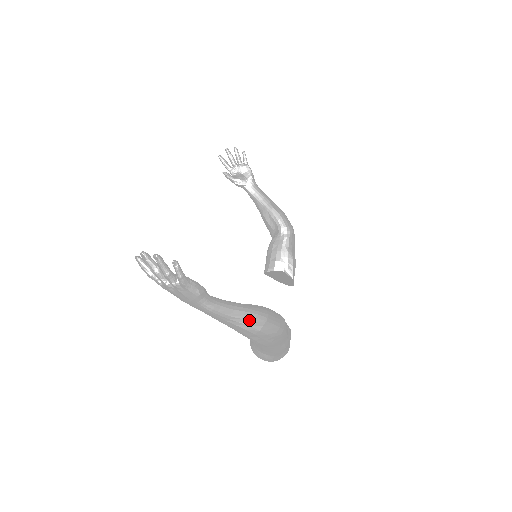
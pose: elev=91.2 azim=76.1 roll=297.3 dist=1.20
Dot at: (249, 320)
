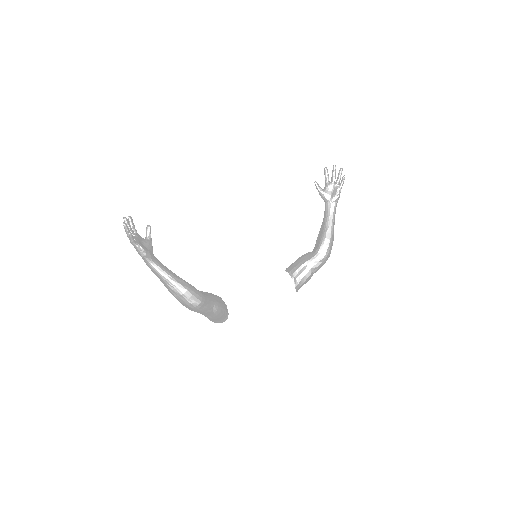
Dot at: (170, 287)
